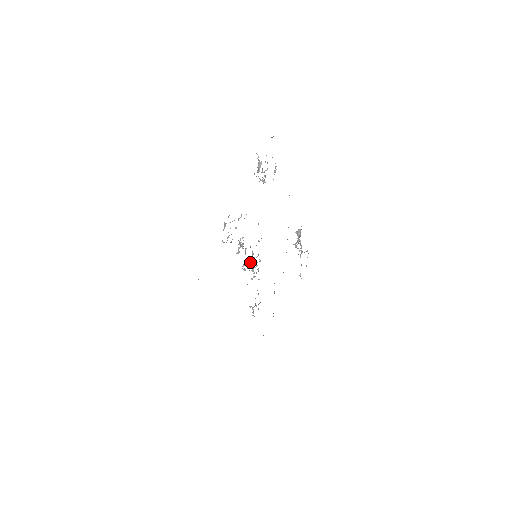
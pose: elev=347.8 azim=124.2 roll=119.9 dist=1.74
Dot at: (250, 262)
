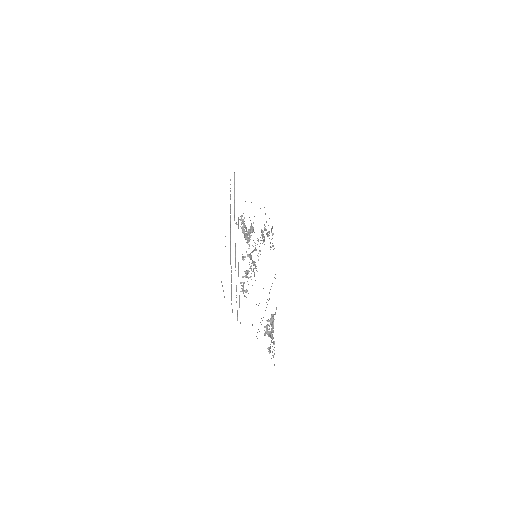
Dot at: (253, 251)
